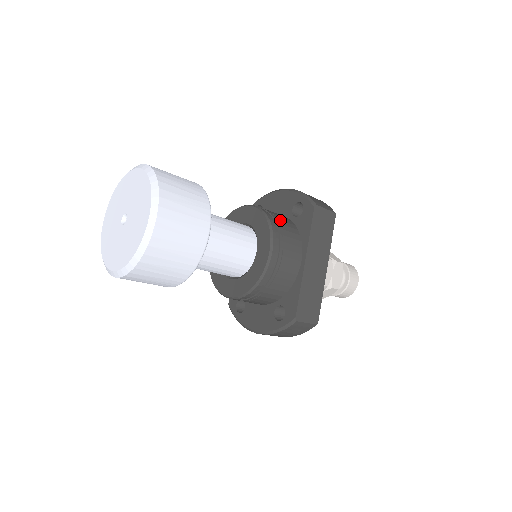
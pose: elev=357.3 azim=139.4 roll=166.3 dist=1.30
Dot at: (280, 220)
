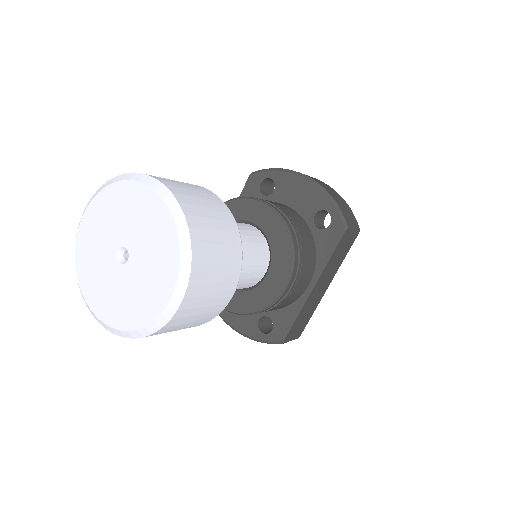
Dot at: (302, 238)
